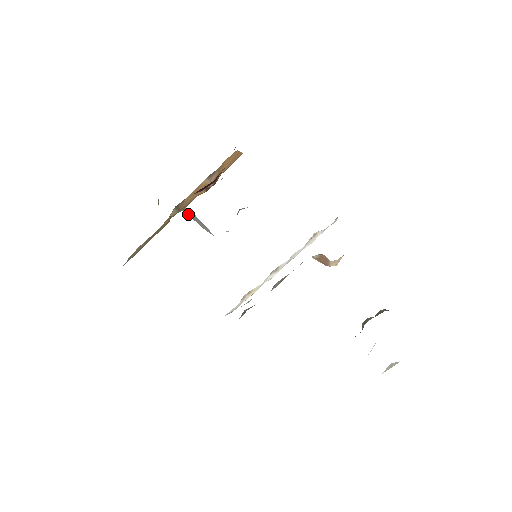
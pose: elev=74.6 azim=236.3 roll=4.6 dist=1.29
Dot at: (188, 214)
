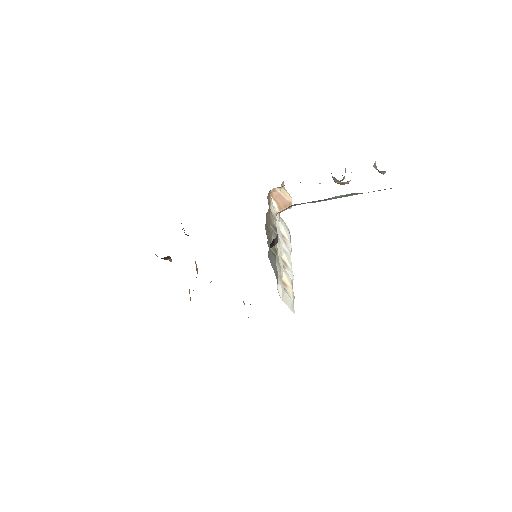
Dot at: occluded
